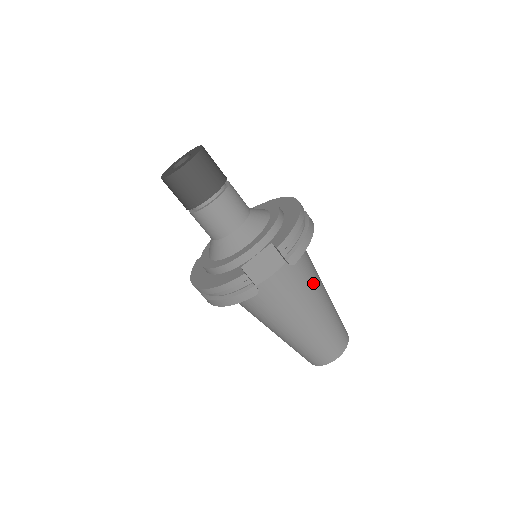
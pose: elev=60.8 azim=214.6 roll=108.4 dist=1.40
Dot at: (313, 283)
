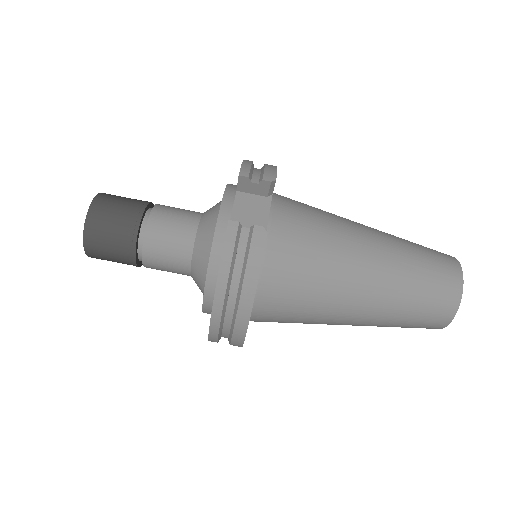
Dot at: (333, 215)
